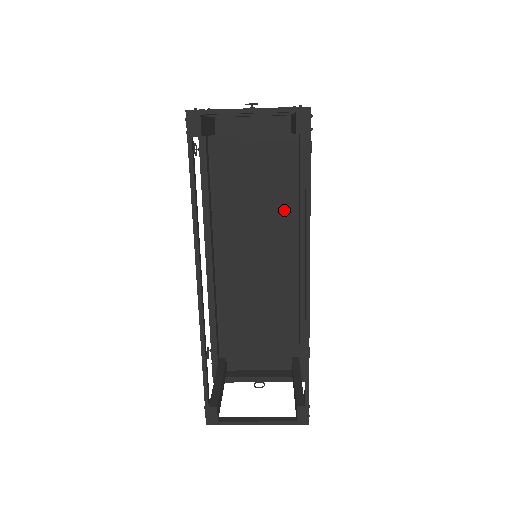
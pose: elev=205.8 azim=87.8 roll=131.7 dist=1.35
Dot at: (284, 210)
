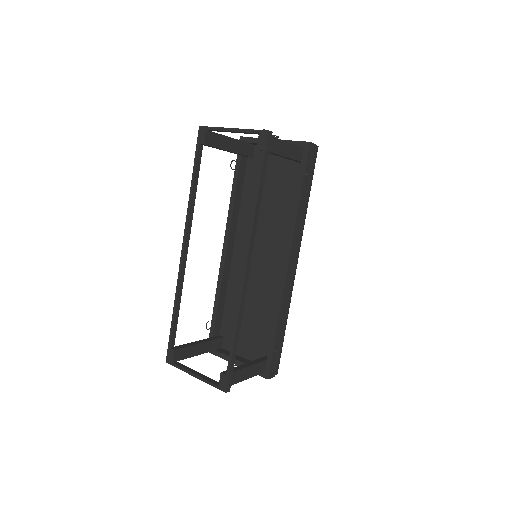
Dot at: (286, 225)
